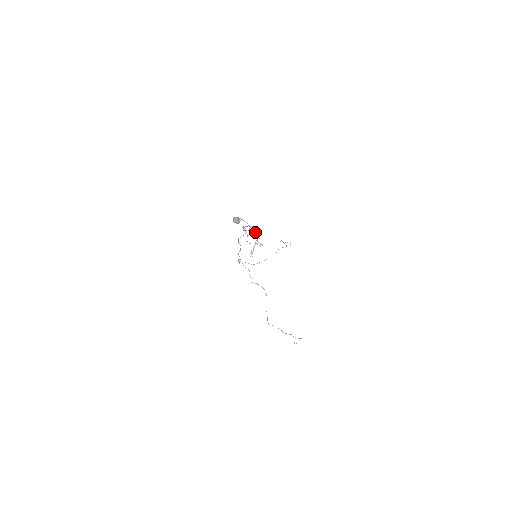
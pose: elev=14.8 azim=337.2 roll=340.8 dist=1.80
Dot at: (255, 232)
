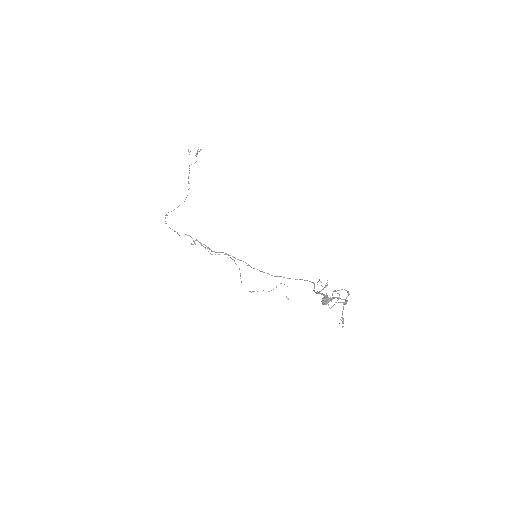
Dot at: (327, 284)
